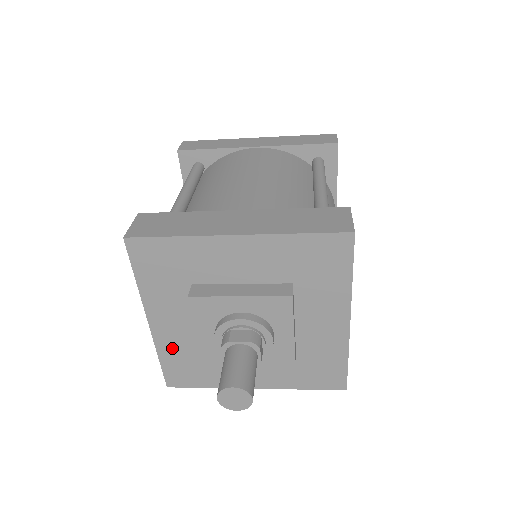
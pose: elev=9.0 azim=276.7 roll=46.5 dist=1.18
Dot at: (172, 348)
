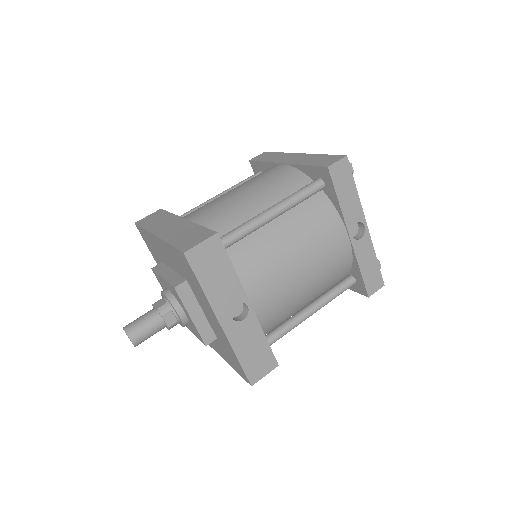
Dot at: occluded
